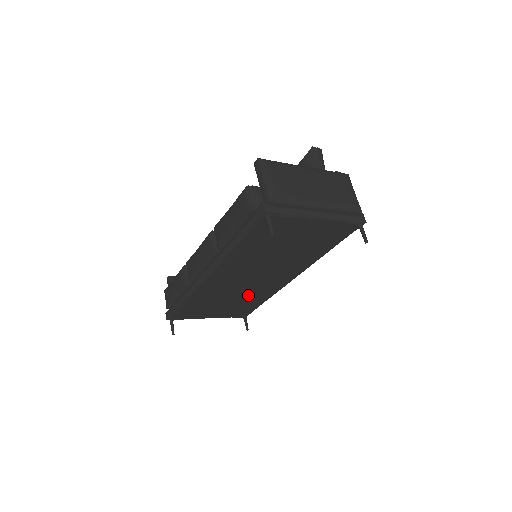
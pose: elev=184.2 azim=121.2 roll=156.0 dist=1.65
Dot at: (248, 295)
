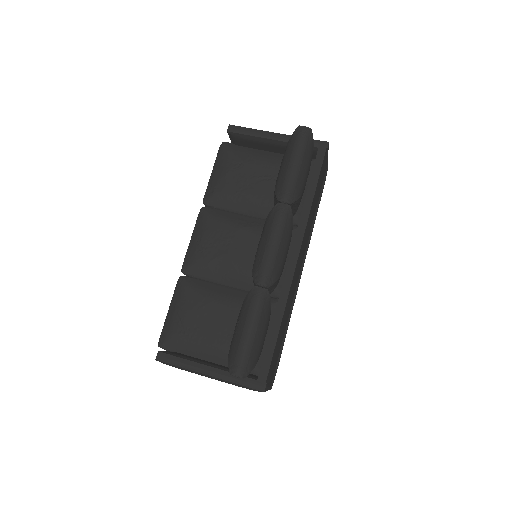
Dot at: occluded
